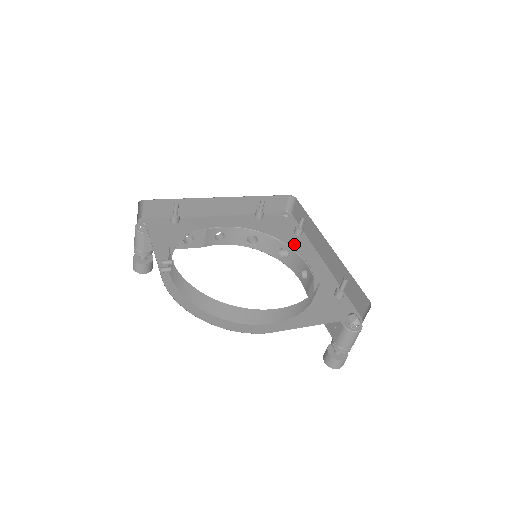
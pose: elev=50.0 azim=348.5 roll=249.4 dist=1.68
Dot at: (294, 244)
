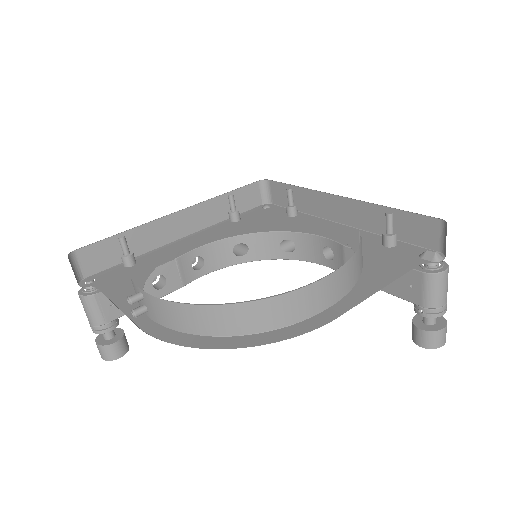
Dot at: (295, 225)
